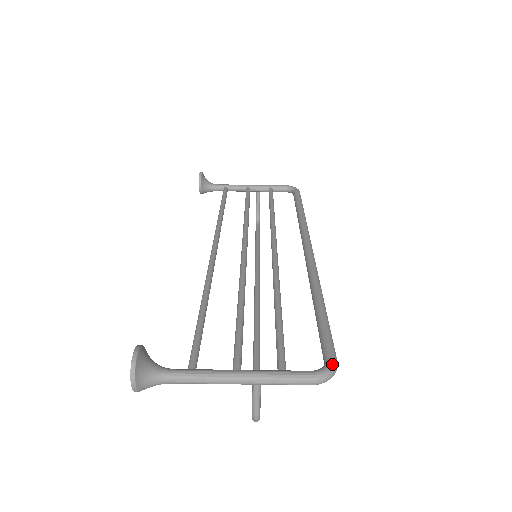
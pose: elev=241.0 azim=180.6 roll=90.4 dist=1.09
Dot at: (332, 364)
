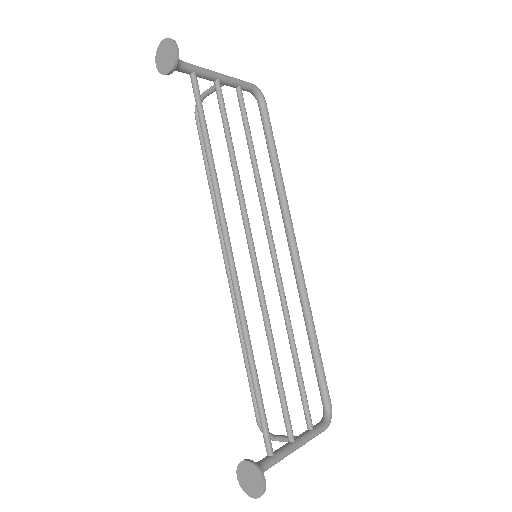
Dot at: occluded
